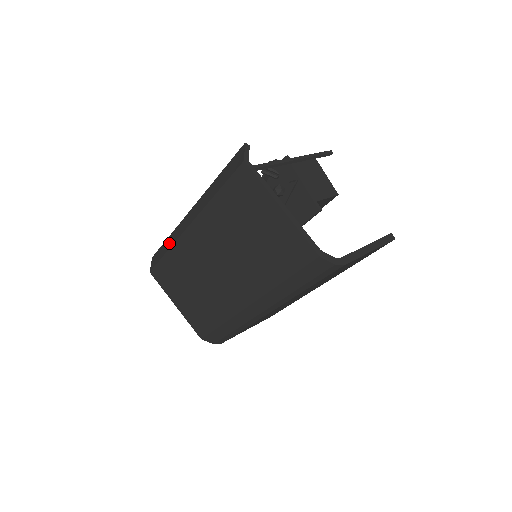
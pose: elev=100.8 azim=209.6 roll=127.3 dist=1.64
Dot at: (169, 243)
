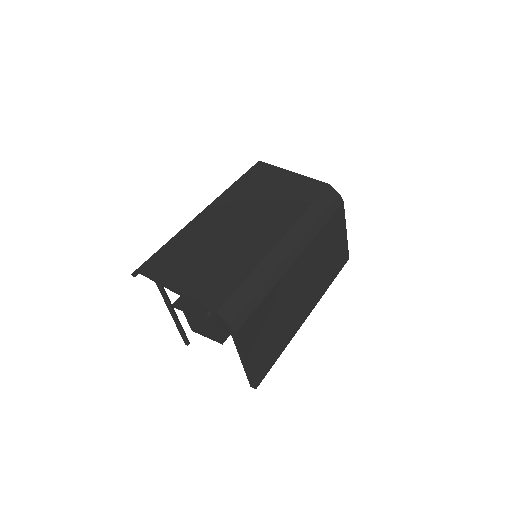
Dot at: occluded
